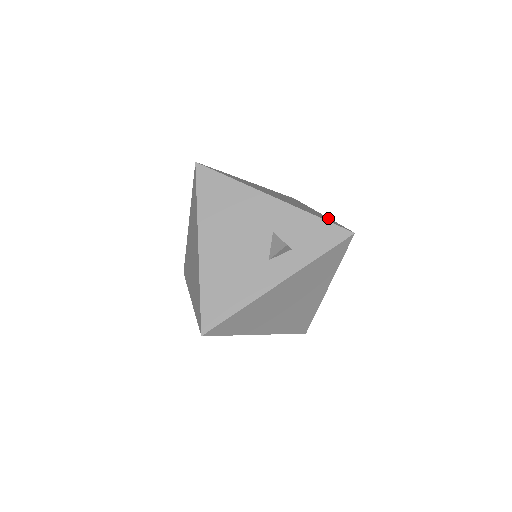
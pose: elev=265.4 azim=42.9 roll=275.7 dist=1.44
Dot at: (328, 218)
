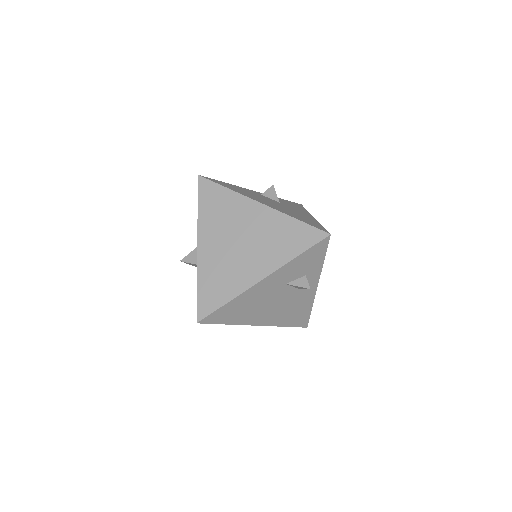
Dot at: (284, 218)
